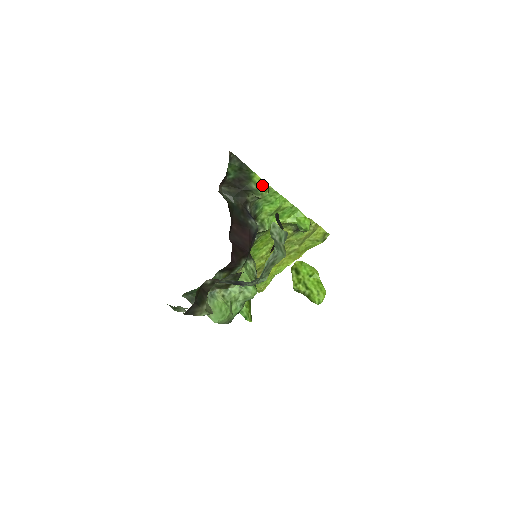
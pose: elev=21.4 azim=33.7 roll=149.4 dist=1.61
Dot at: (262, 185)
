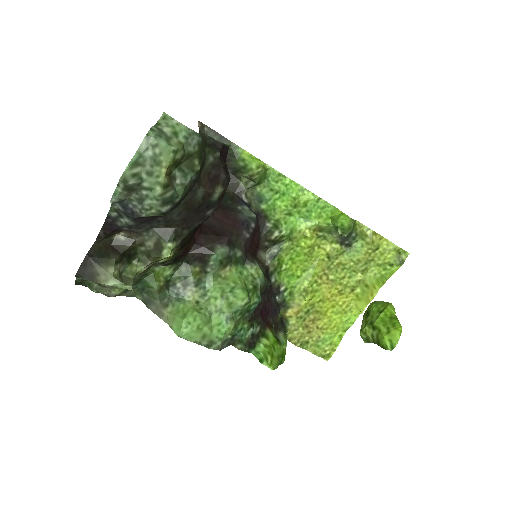
Dot at: (252, 161)
